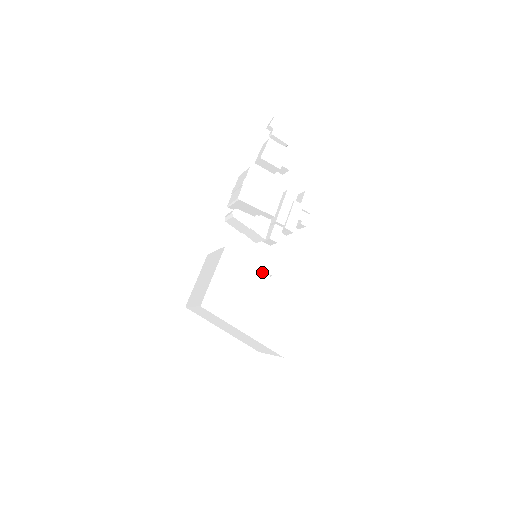
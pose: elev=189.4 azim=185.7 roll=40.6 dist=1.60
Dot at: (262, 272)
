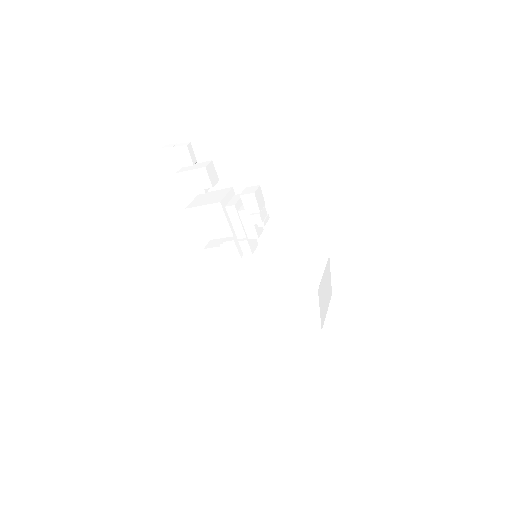
Dot at: (258, 283)
